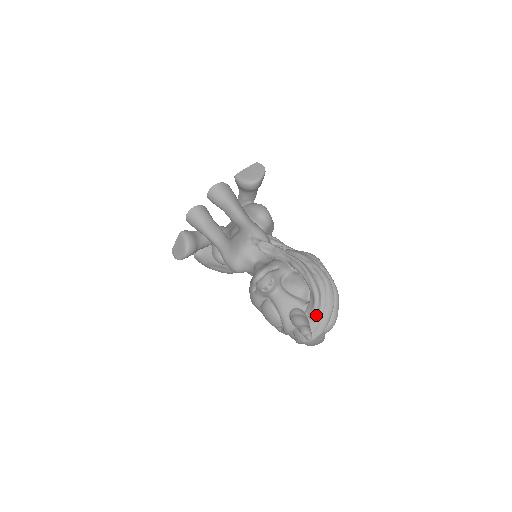
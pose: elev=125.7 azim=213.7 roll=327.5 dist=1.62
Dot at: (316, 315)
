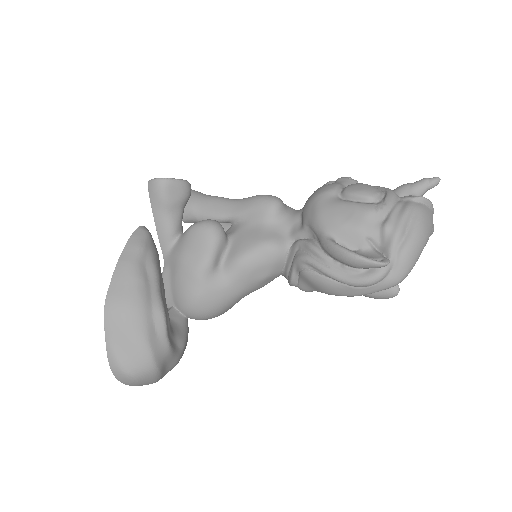
Dot at: occluded
